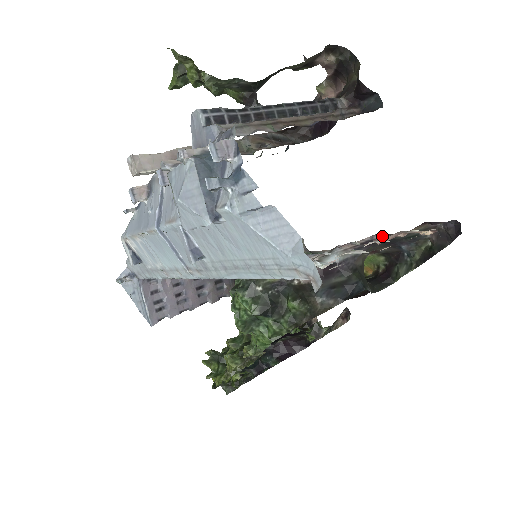
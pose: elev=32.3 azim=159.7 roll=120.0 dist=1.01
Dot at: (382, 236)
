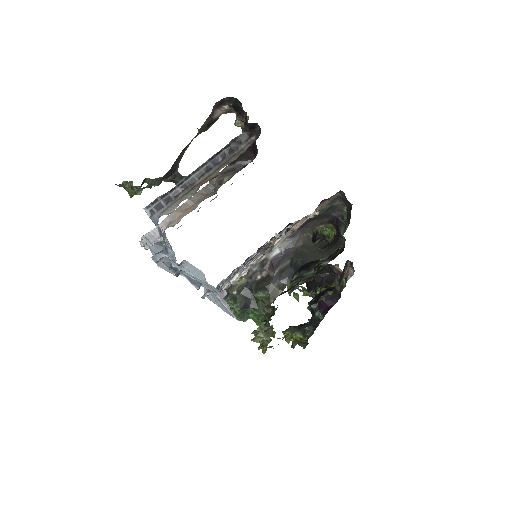
Dot at: occluded
